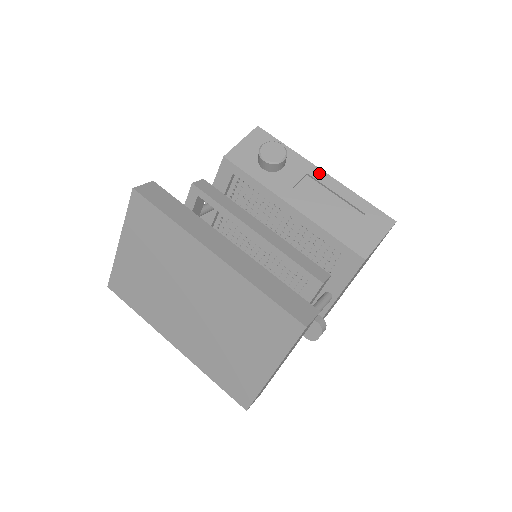
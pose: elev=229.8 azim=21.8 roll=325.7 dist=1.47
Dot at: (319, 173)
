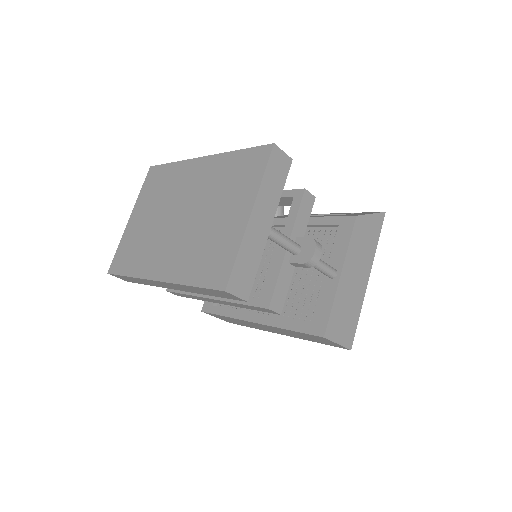
Dot at: occluded
